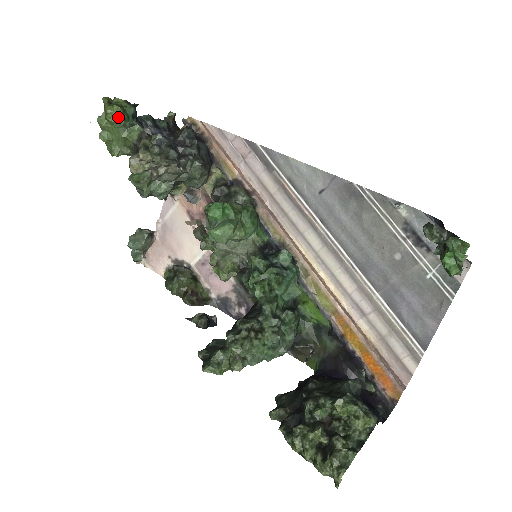
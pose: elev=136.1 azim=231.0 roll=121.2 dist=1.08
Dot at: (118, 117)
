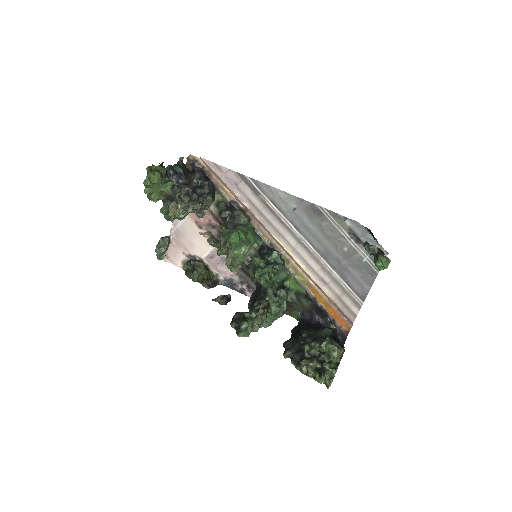
Dot at: (158, 179)
